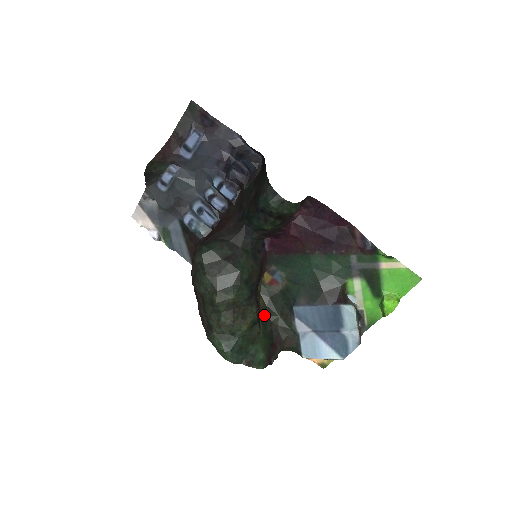
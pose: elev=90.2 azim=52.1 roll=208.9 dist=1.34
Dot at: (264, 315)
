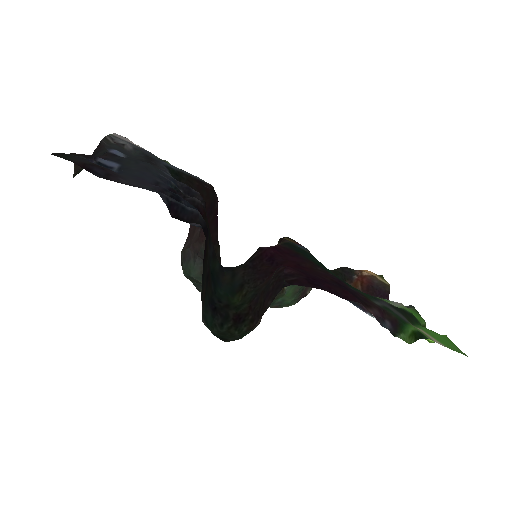
Dot at: occluded
